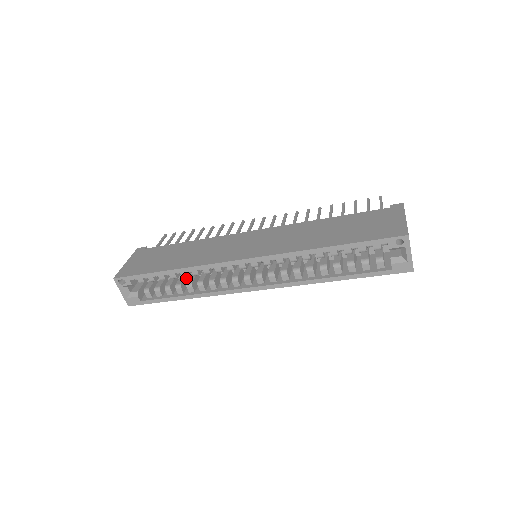
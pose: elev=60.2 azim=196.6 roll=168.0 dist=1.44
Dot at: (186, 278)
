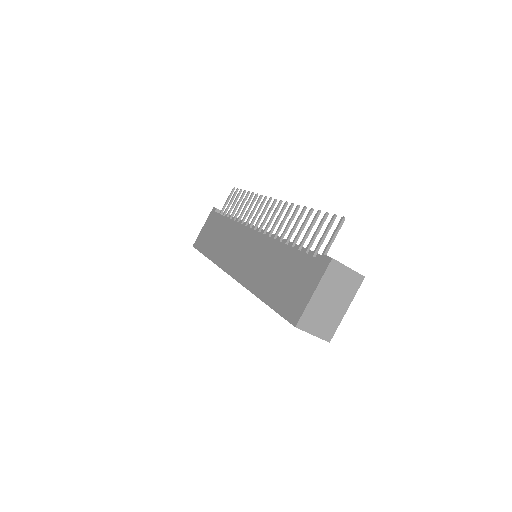
Dot at: occluded
